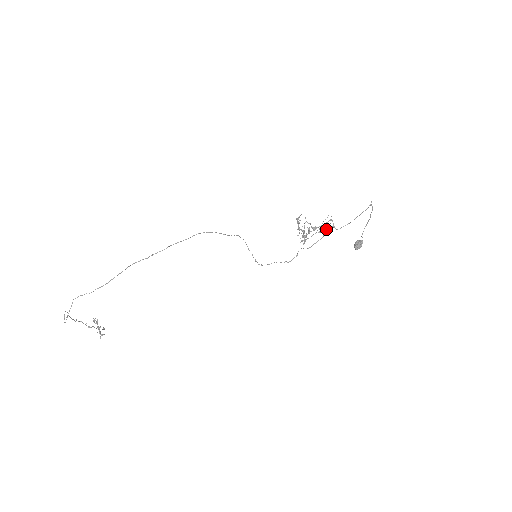
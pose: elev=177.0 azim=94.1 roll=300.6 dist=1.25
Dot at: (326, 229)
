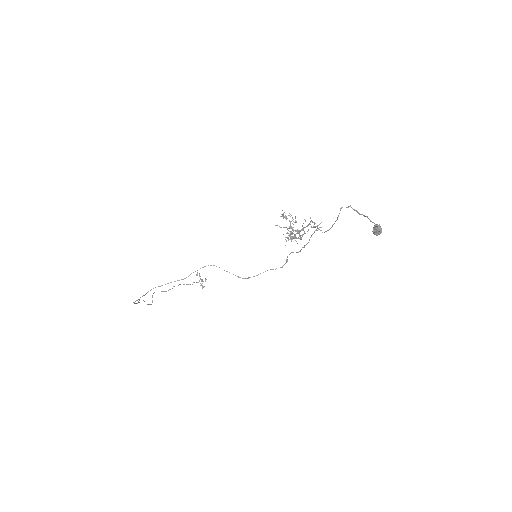
Dot at: occluded
